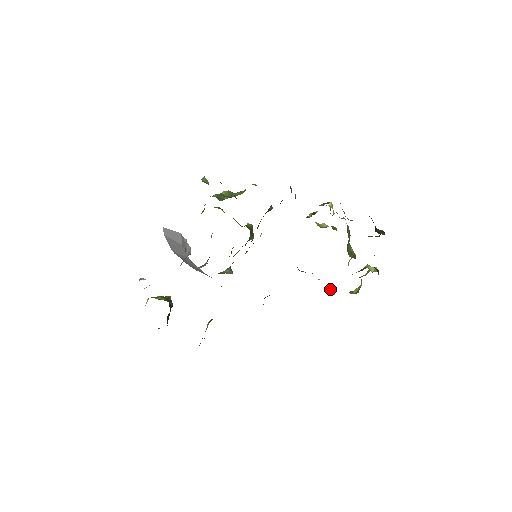
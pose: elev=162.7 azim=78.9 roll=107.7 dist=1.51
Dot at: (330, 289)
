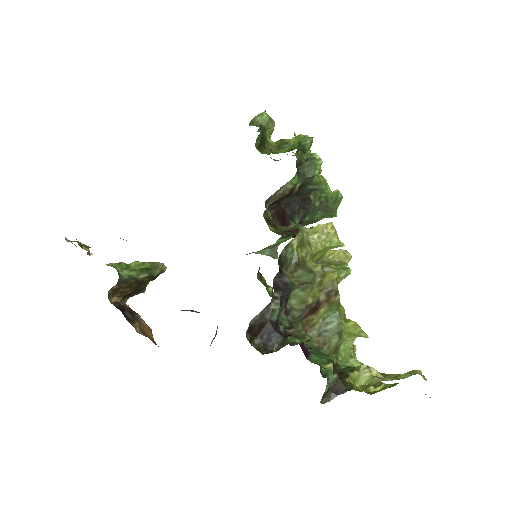
Dot at: (353, 356)
